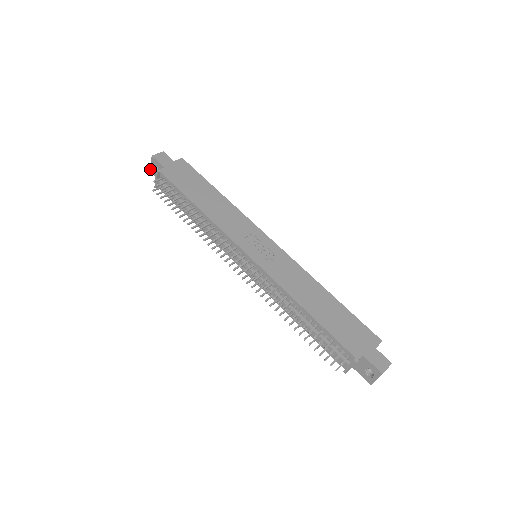
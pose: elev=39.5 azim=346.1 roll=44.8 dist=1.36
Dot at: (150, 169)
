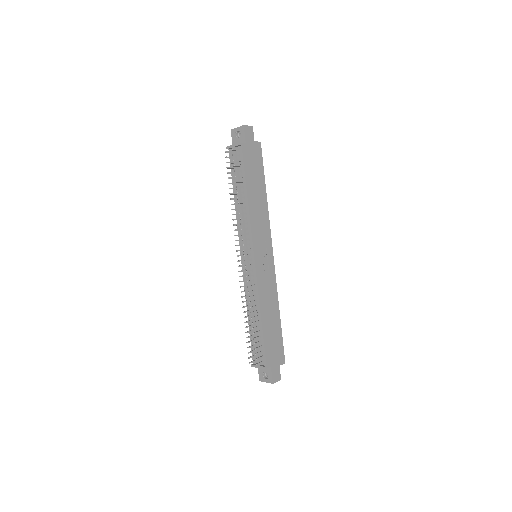
Dot at: occluded
